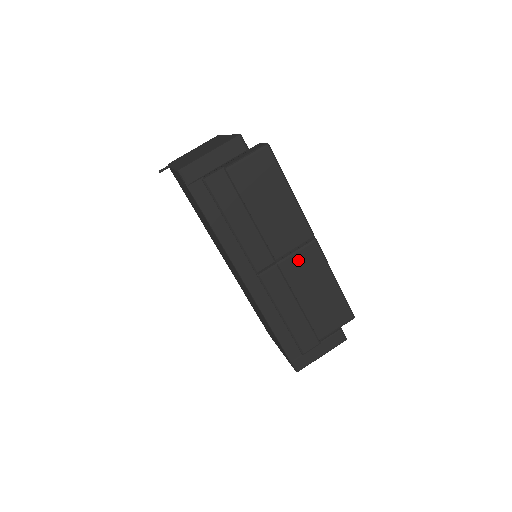
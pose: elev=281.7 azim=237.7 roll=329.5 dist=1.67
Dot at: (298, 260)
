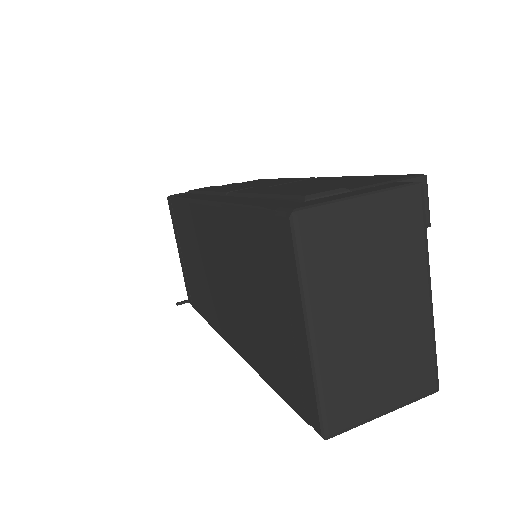
Dot at: occluded
